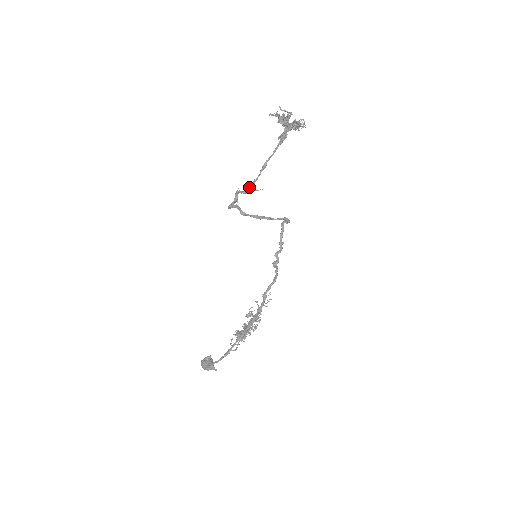
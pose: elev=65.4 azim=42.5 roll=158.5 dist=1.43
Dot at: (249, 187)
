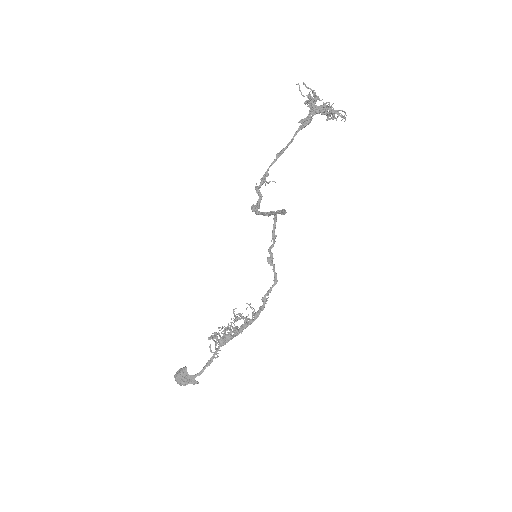
Dot at: occluded
